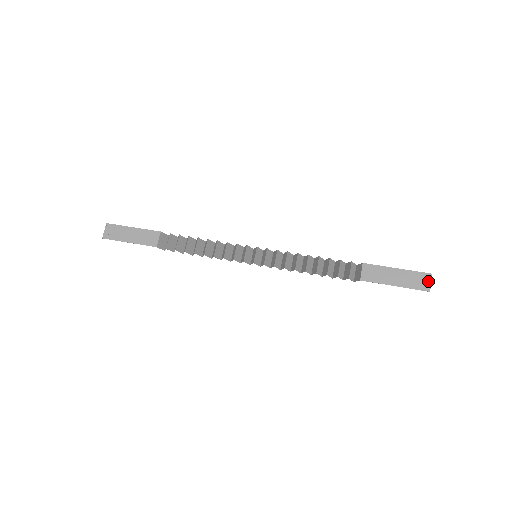
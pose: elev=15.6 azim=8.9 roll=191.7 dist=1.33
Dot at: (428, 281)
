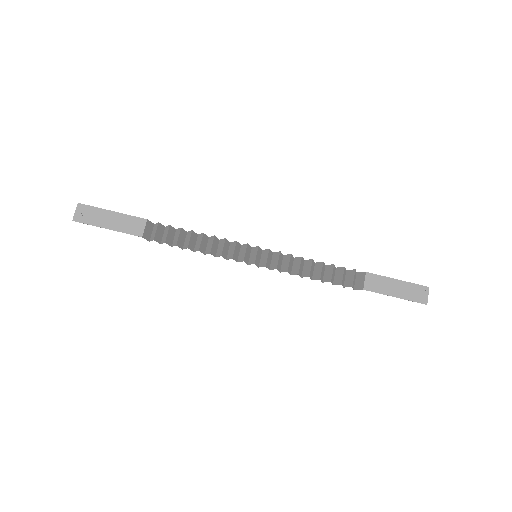
Dot at: (426, 294)
